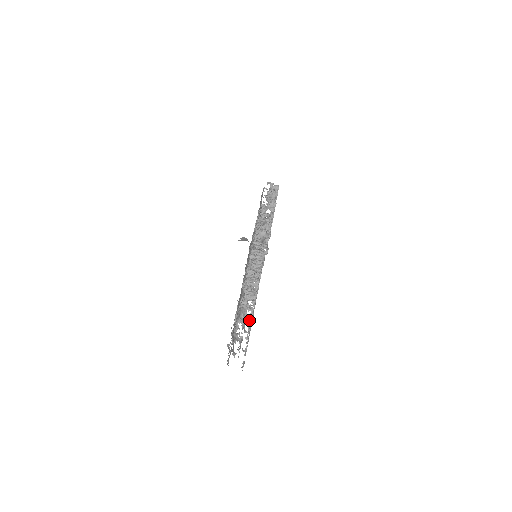
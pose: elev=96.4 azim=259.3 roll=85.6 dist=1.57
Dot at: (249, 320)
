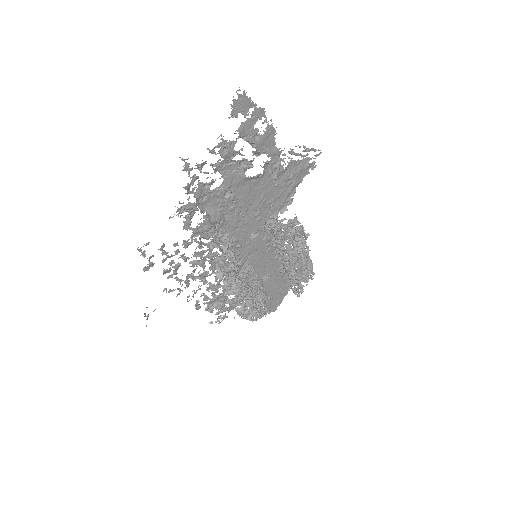
Dot at: occluded
